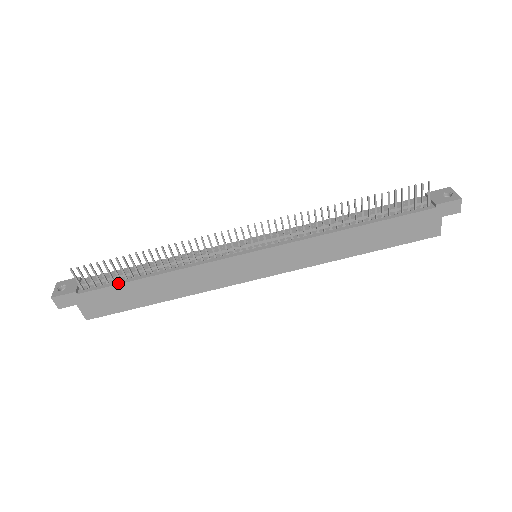
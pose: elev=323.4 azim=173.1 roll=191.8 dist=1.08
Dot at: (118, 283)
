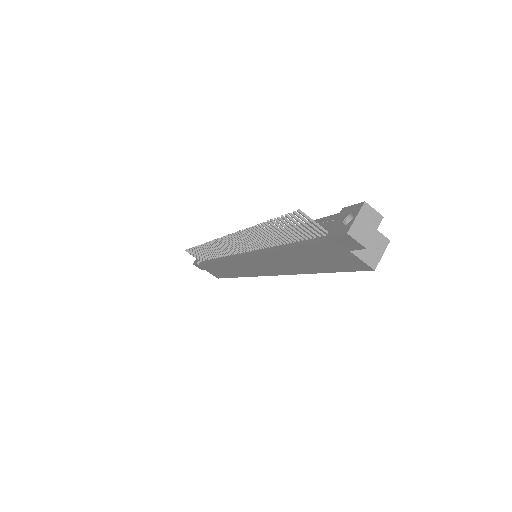
Dot at: (206, 262)
